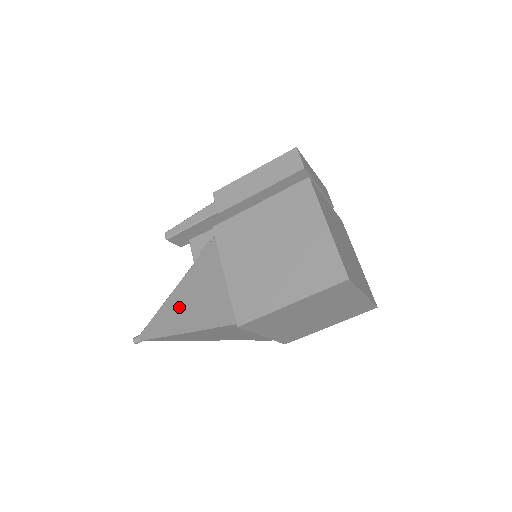
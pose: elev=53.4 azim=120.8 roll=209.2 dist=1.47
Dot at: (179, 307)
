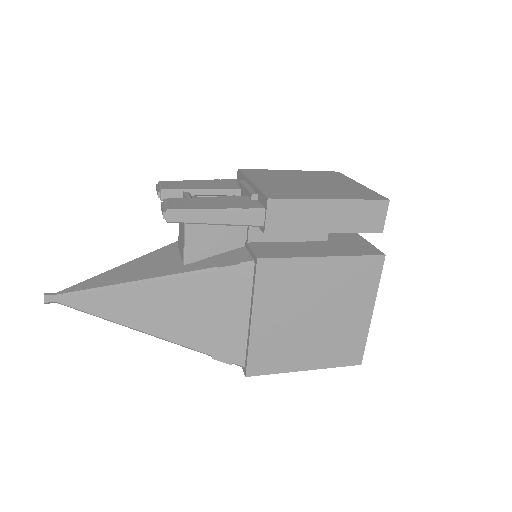
Dot at: (155, 308)
